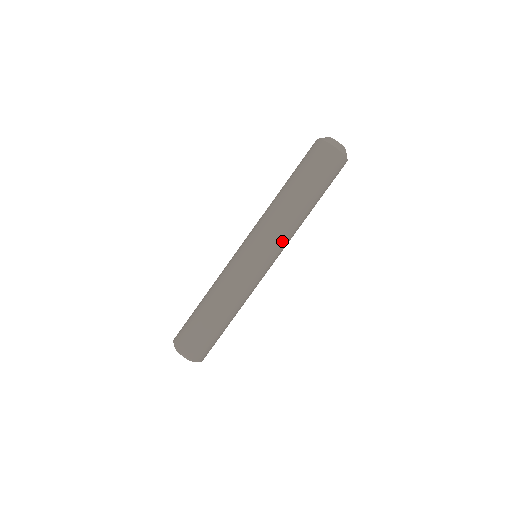
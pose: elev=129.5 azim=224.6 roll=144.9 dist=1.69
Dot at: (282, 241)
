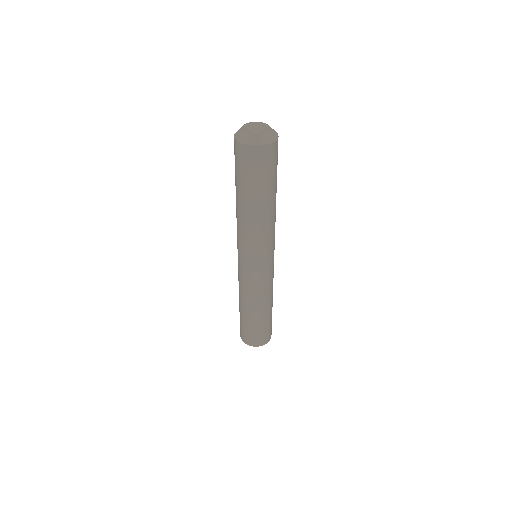
Dot at: (273, 238)
